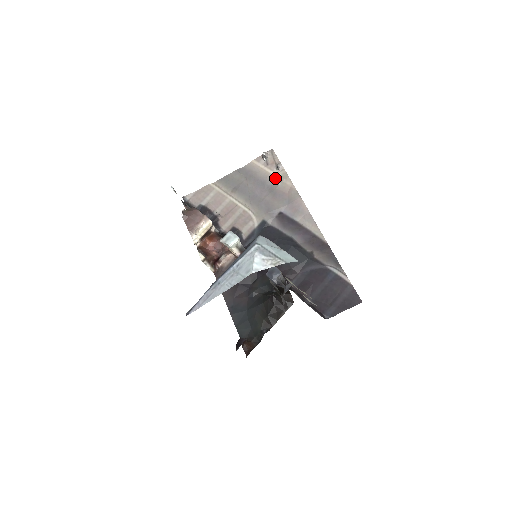
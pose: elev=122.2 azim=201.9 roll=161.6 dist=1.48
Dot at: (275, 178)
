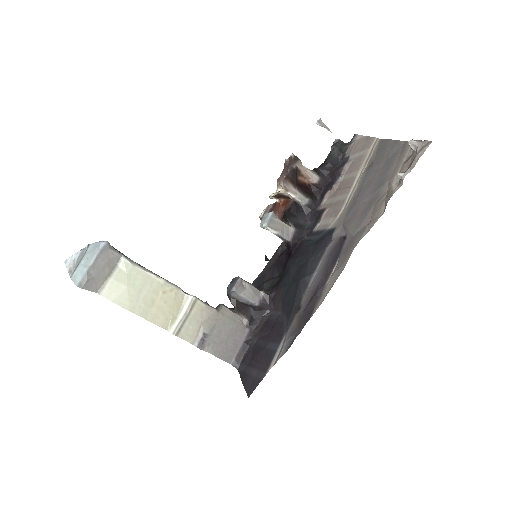
Dot at: (389, 189)
